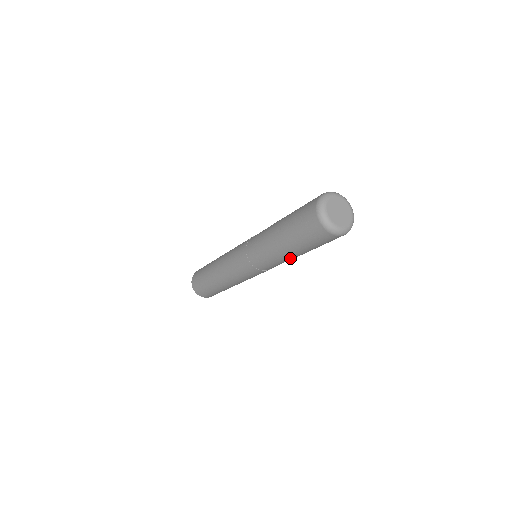
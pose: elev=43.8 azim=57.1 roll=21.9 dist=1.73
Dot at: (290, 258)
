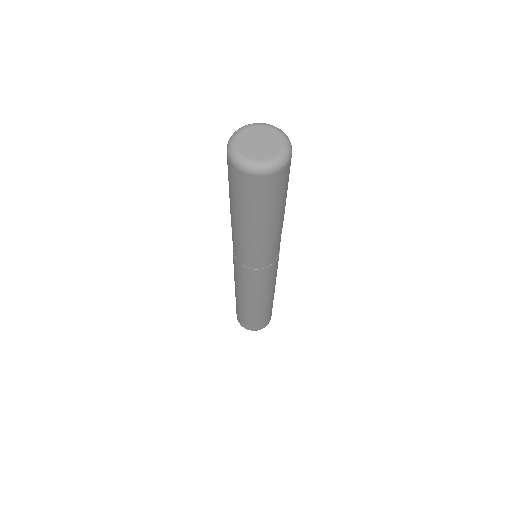
Dot at: (266, 237)
